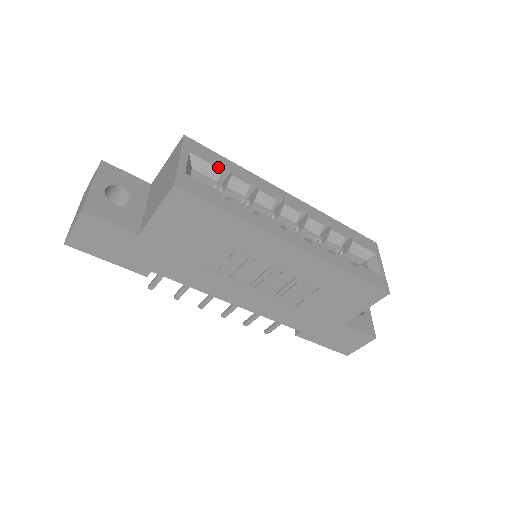
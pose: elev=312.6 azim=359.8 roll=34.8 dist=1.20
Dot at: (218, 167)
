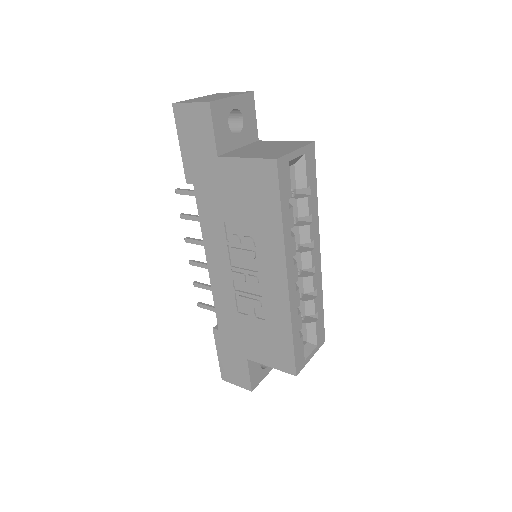
Dot at: (307, 183)
